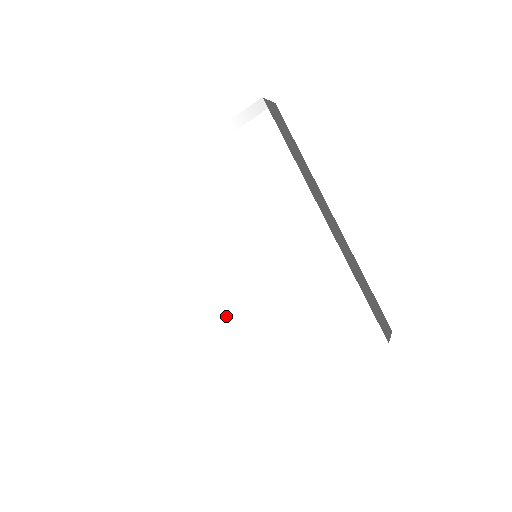
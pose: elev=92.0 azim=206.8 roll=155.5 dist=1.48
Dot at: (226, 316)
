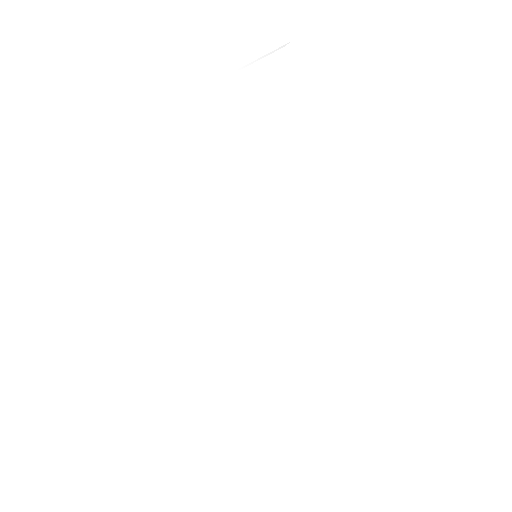
Dot at: (221, 338)
